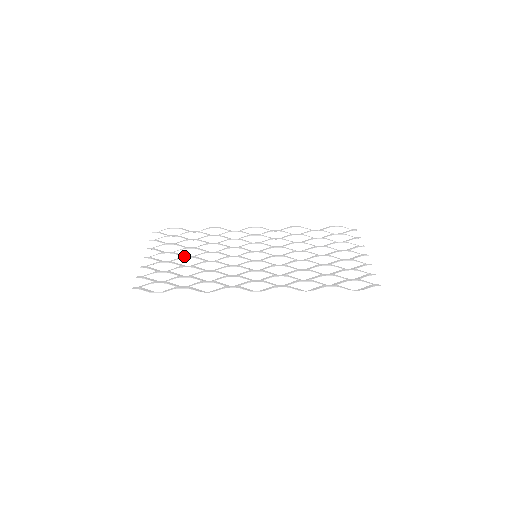
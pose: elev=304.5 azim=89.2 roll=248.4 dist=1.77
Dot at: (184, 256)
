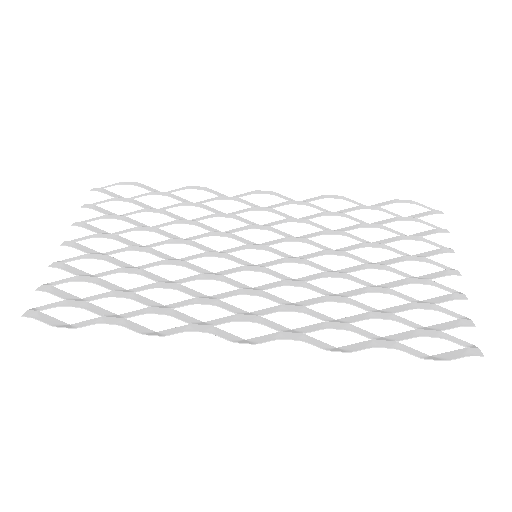
Dot at: (131, 246)
